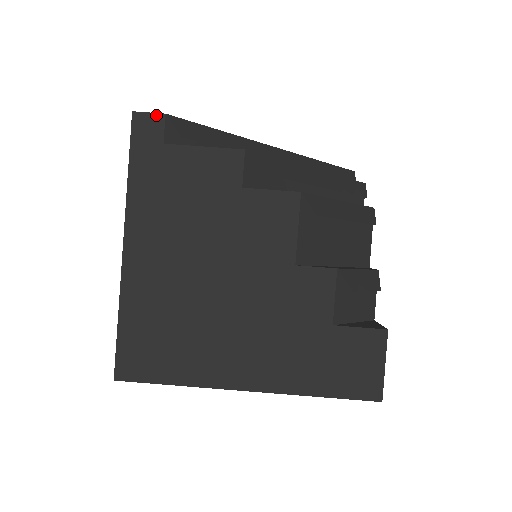
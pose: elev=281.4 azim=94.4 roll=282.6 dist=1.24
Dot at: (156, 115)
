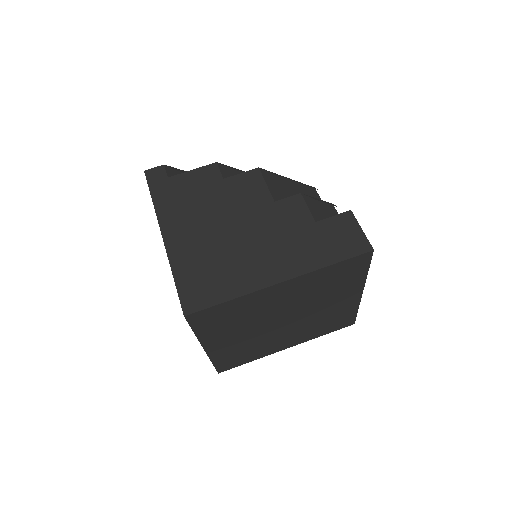
Dot at: (159, 167)
